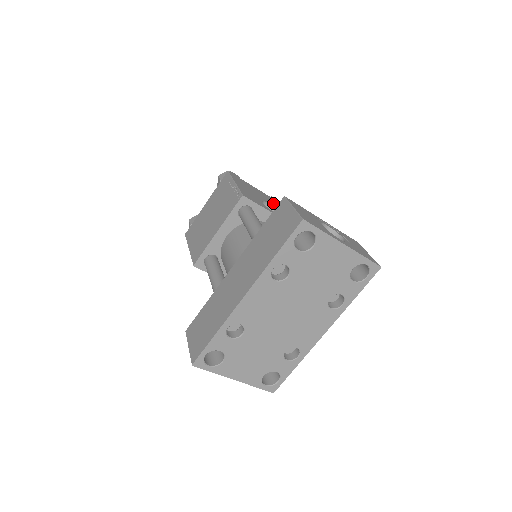
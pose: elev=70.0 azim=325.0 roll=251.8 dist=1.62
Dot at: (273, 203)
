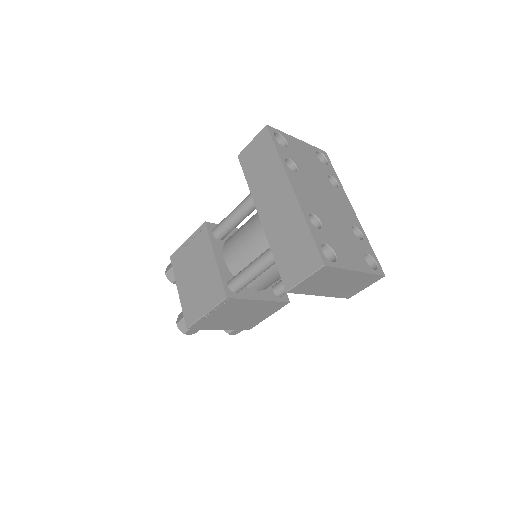
Dot at: occluded
